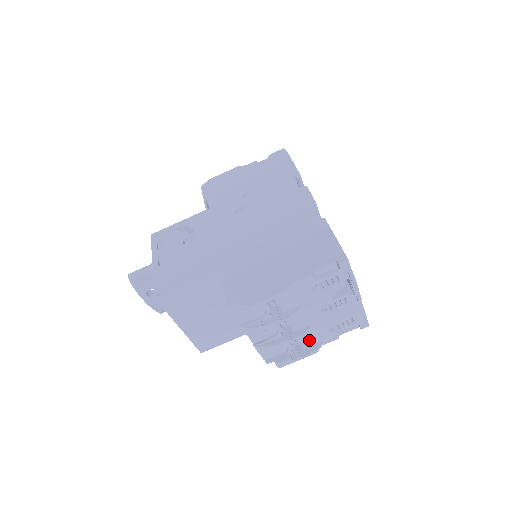
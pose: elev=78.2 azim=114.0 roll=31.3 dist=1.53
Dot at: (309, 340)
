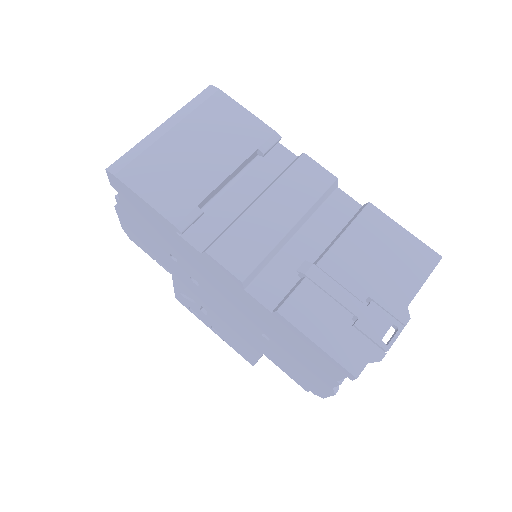
Dot at: occluded
